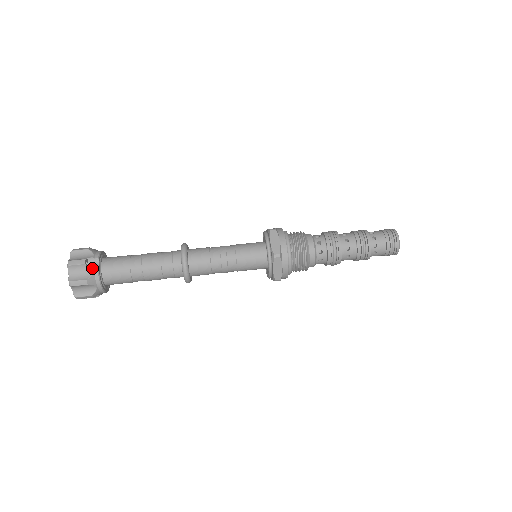
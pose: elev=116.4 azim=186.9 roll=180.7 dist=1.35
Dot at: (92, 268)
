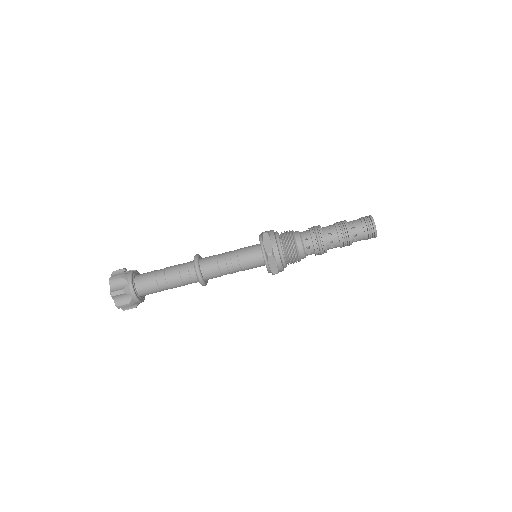
Dot at: (128, 271)
